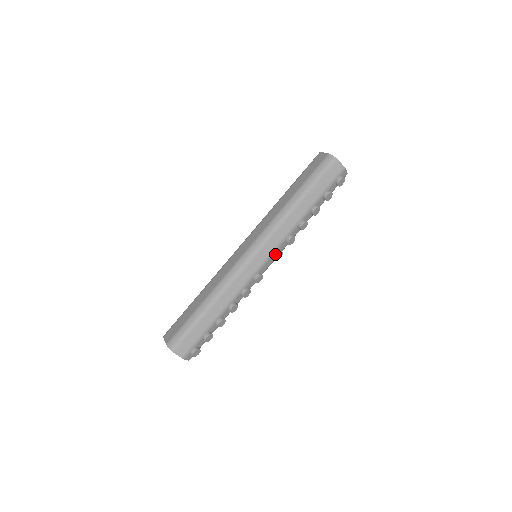
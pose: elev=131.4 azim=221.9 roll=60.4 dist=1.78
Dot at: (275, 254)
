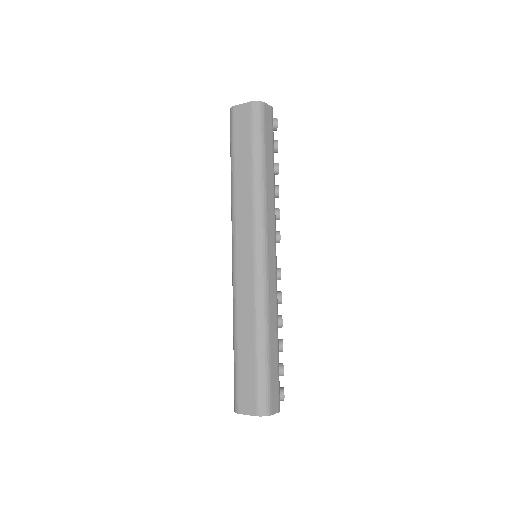
Dot at: (278, 239)
